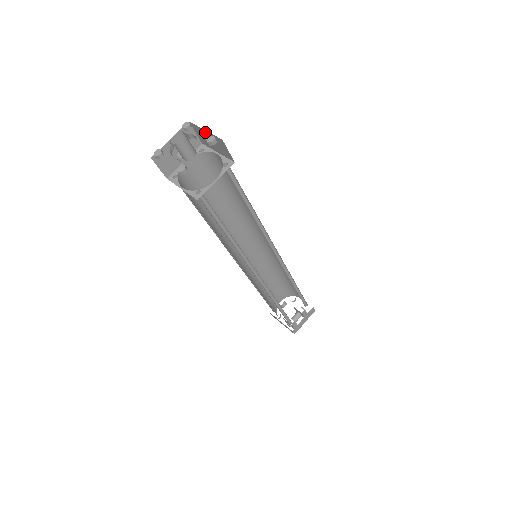
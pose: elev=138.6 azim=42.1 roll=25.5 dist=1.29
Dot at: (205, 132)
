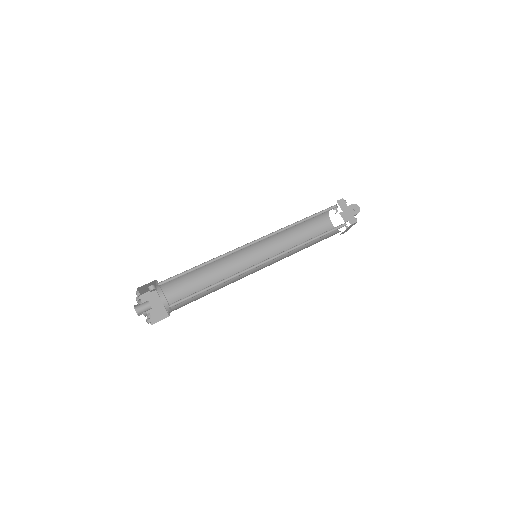
Dot at: occluded
